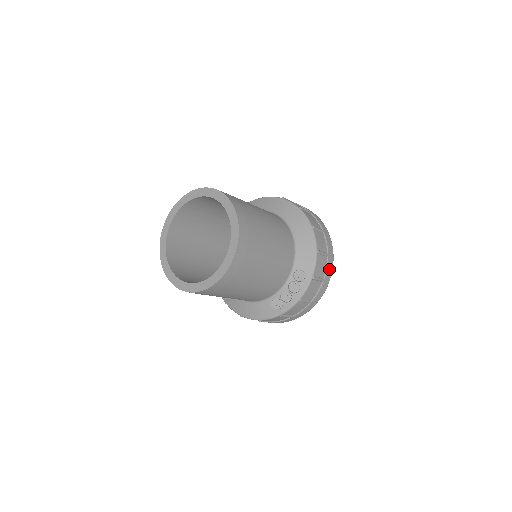
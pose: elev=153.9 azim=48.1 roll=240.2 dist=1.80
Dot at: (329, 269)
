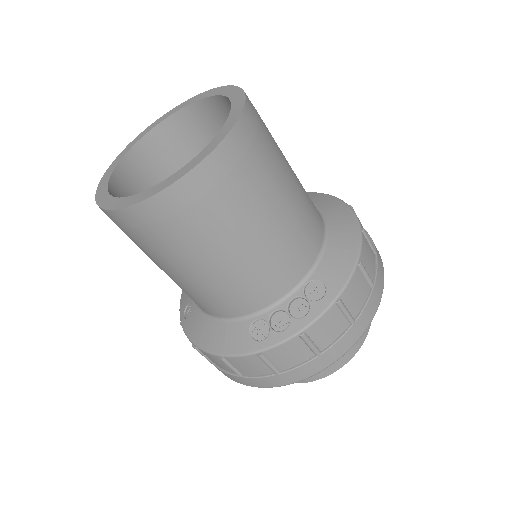
Dot at: (369, 310)
